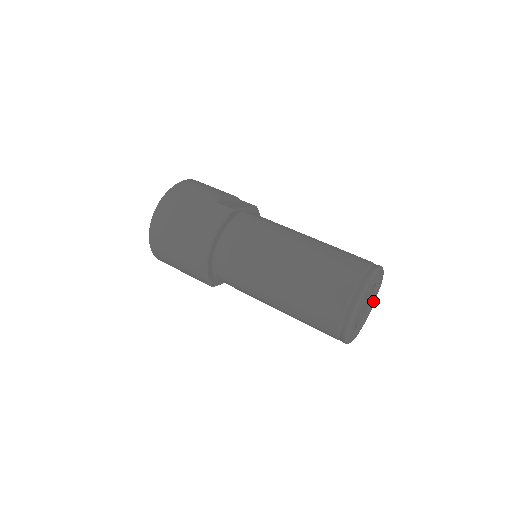
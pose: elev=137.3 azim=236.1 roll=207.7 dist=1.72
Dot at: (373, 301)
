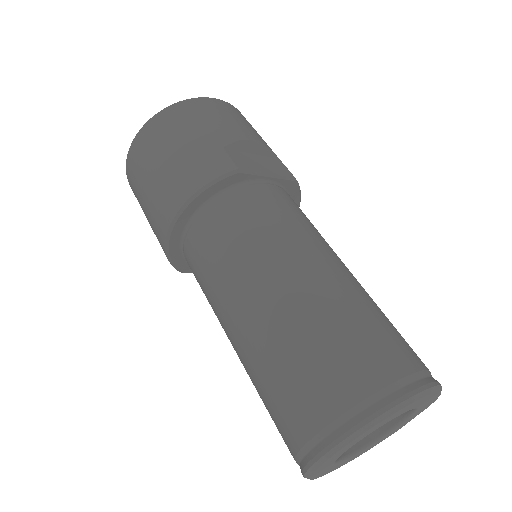
Dot at: (403, 423)
